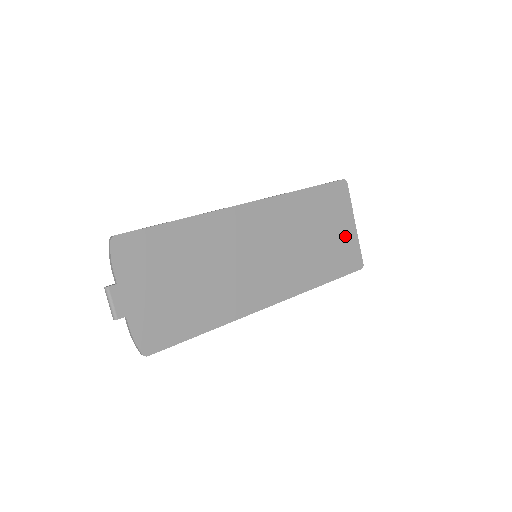
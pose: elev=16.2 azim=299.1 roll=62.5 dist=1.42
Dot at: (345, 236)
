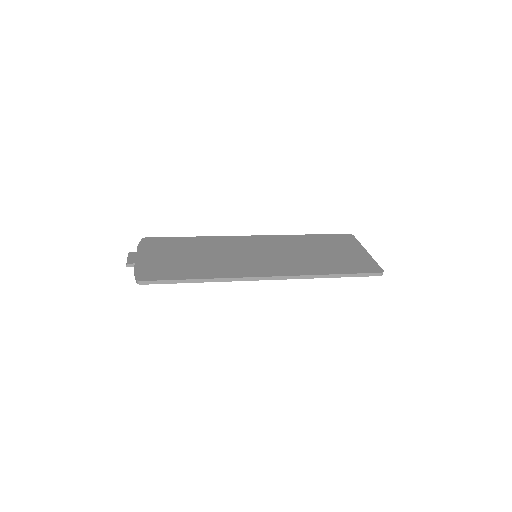
Dot at: (355, 256)
